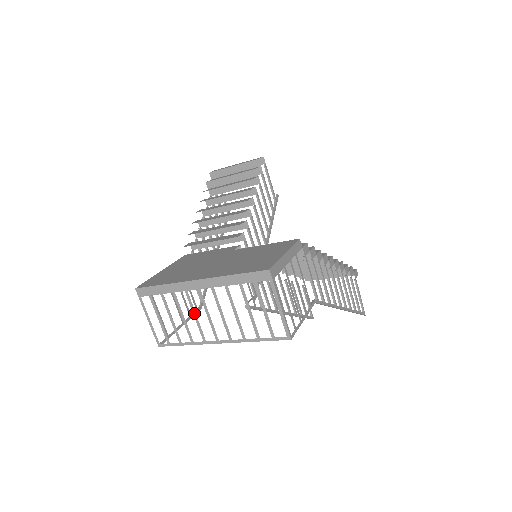
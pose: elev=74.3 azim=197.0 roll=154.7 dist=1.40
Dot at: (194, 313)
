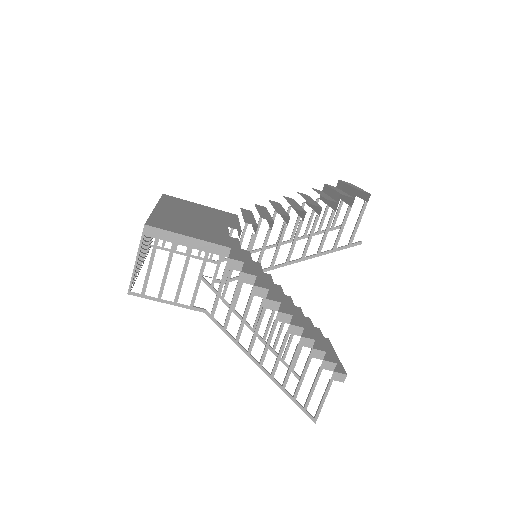
Dot at: occluded
